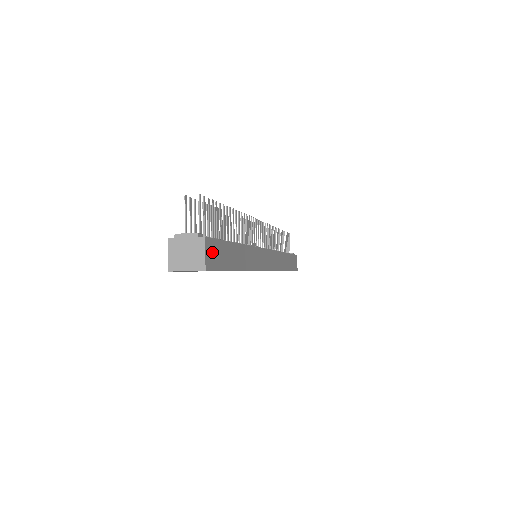
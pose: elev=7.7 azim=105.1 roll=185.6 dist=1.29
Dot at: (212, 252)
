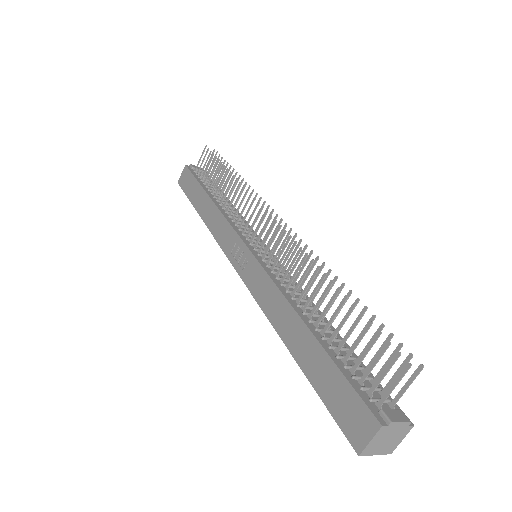
Dot at: occluded
